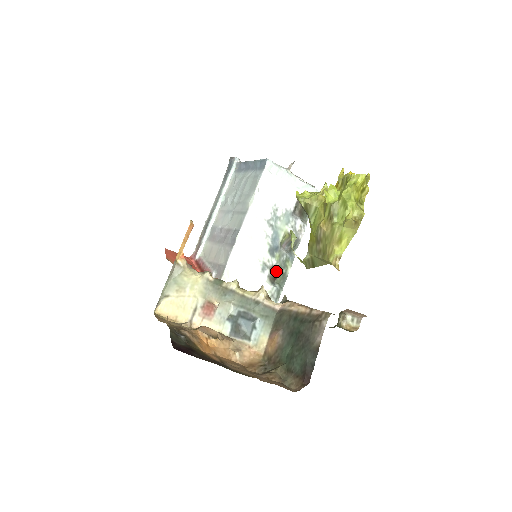
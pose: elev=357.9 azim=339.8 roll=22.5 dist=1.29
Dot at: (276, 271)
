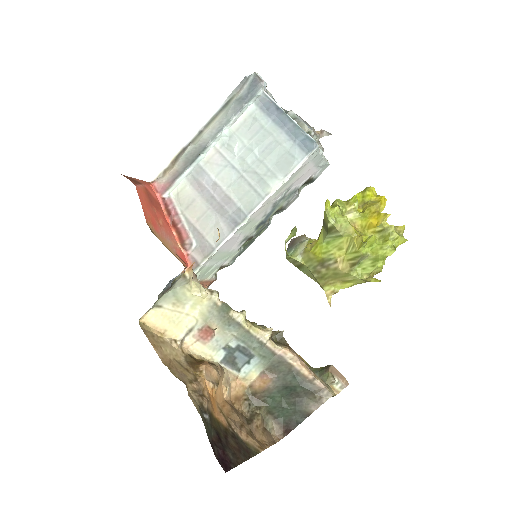
Dot at: (250, 239)
